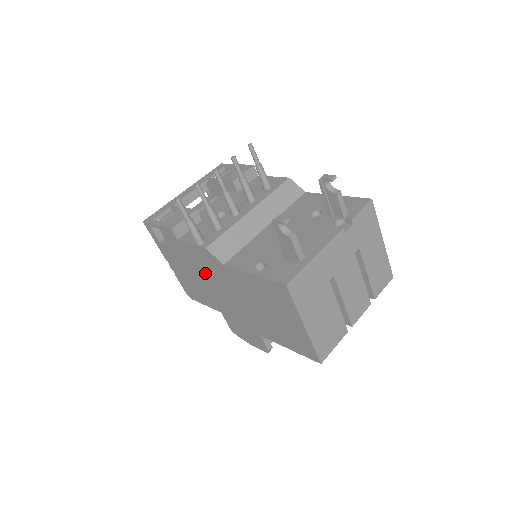
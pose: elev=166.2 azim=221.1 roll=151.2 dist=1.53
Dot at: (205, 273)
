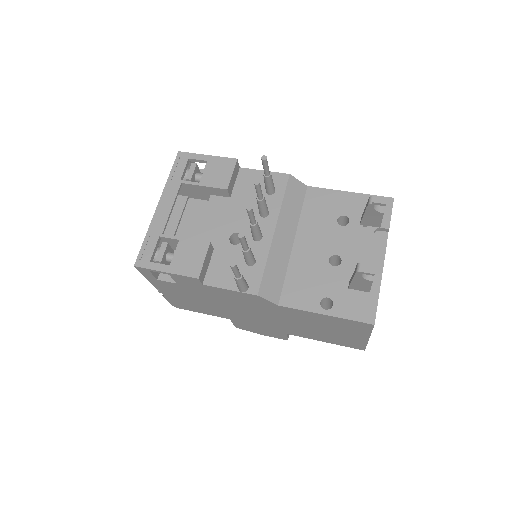
Dot at: (233, 303)
